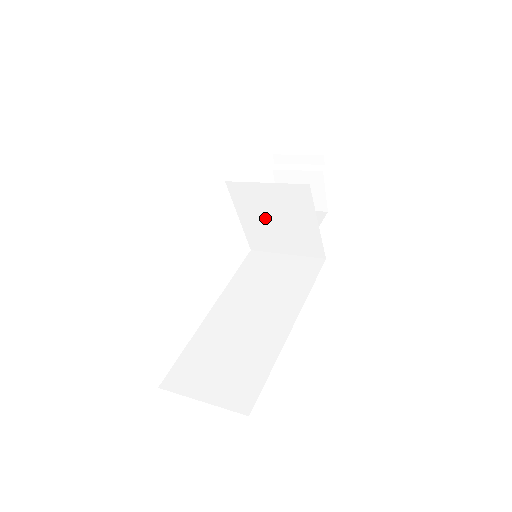
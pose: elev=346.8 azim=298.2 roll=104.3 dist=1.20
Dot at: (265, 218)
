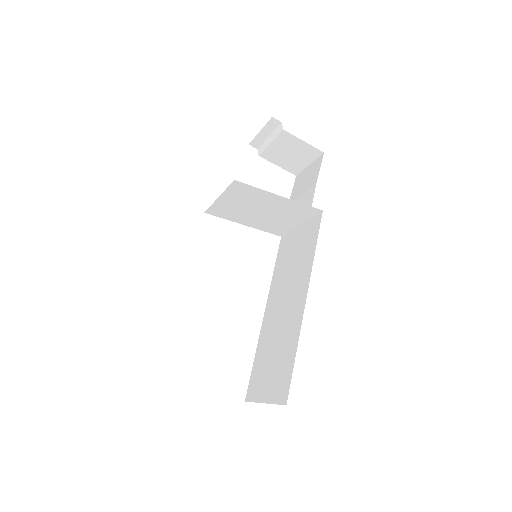
Dot at: (253, 215)
